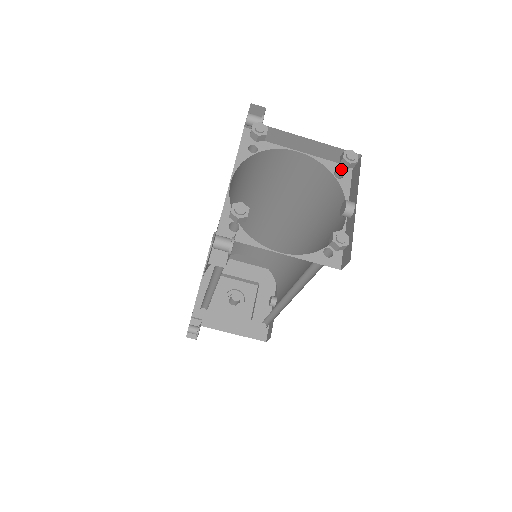
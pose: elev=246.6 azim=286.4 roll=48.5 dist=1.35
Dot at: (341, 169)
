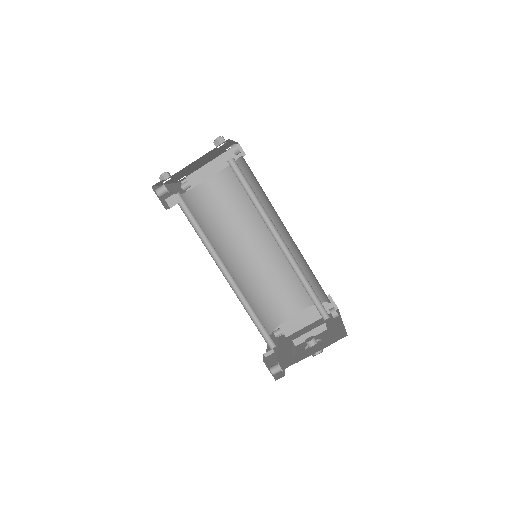
Dot at: occluded
